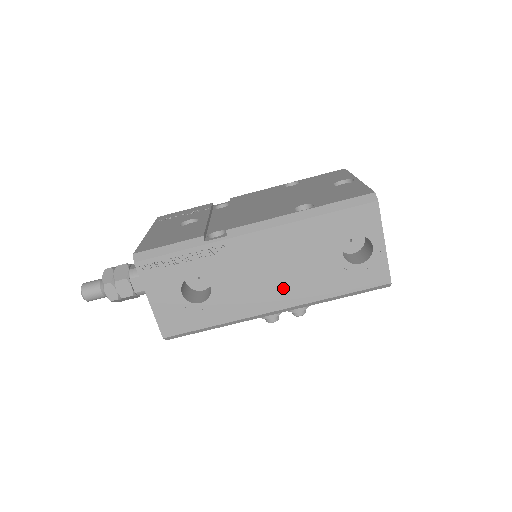
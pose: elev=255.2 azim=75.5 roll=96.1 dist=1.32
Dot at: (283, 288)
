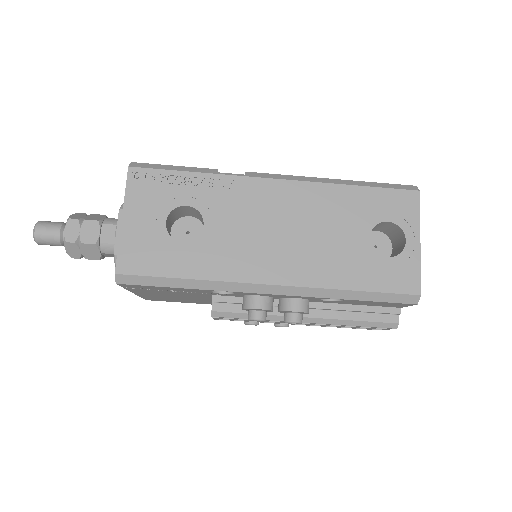
Dot at: (289, 257)
